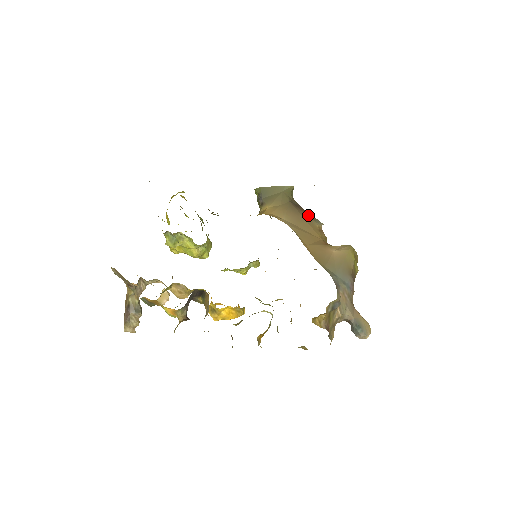
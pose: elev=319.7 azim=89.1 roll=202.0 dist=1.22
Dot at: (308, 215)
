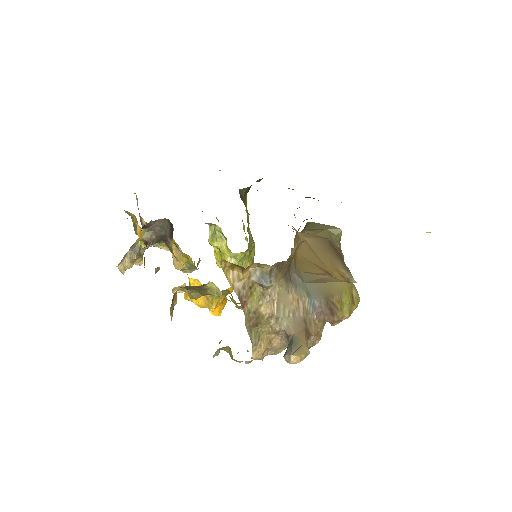
Dot at: (340, 260)
